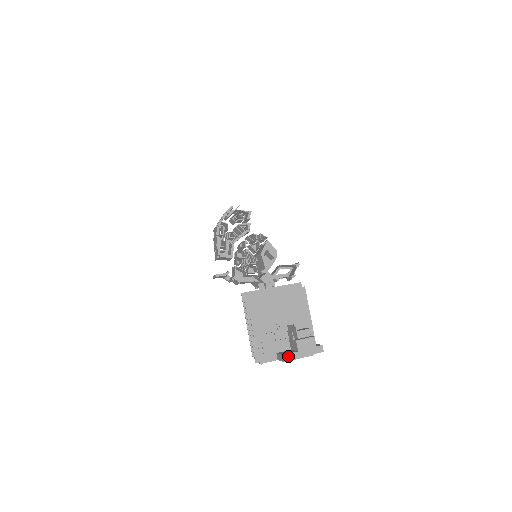
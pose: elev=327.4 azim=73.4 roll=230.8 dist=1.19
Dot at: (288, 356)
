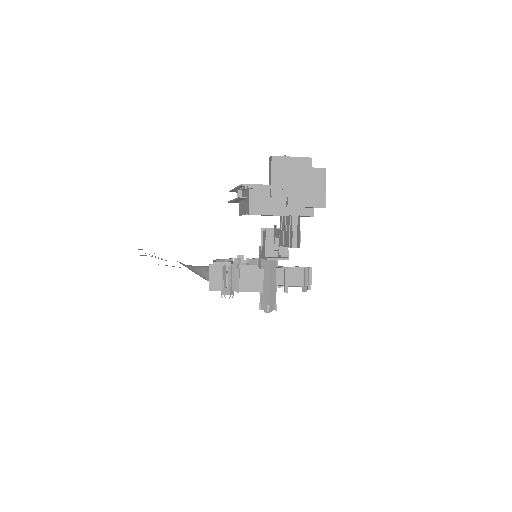
Dot at: (277, 157)
